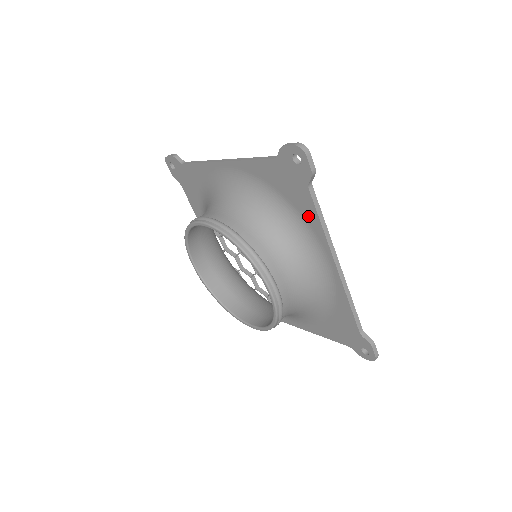
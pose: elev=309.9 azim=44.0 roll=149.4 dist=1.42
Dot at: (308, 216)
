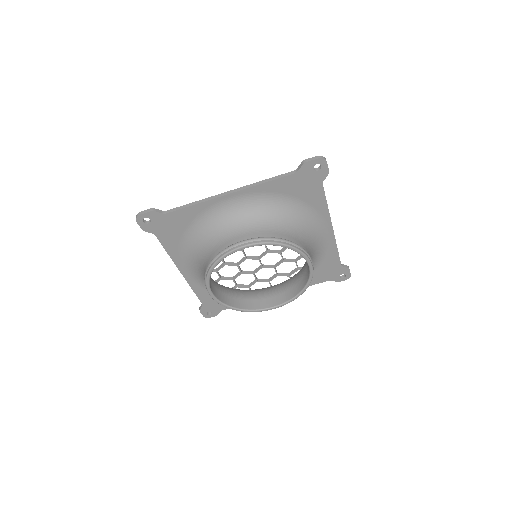
Dot at: (317, 203)
